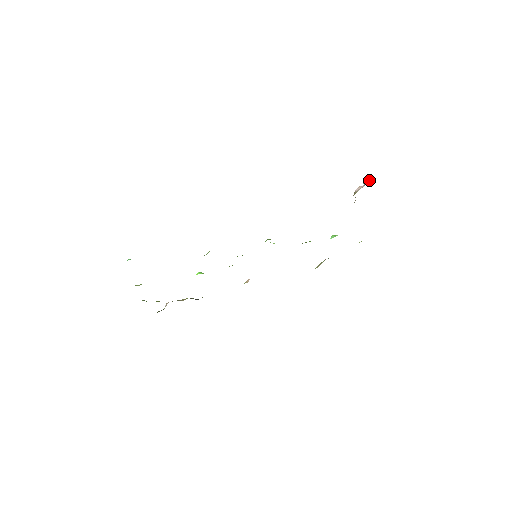
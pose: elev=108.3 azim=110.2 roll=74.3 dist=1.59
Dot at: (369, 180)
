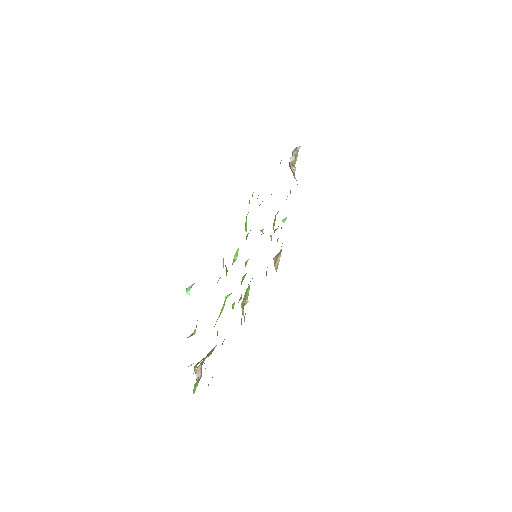
Dot at: occluded
